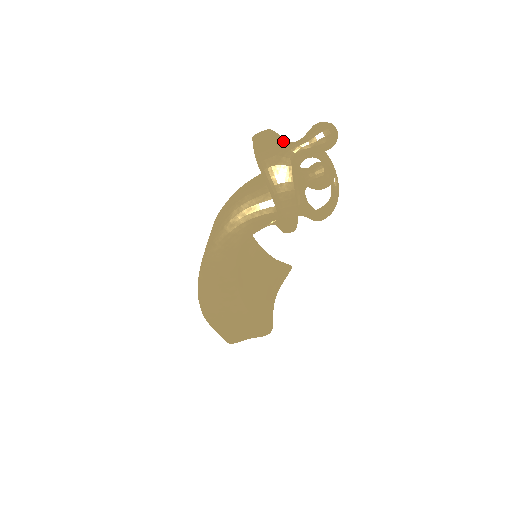
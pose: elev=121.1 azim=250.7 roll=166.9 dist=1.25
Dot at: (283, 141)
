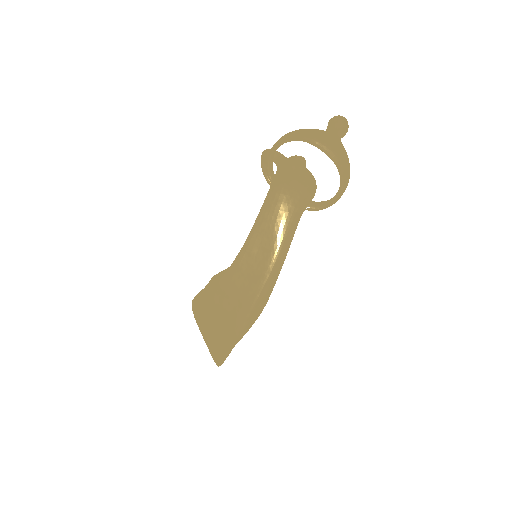
Dot at: (329, 133)
